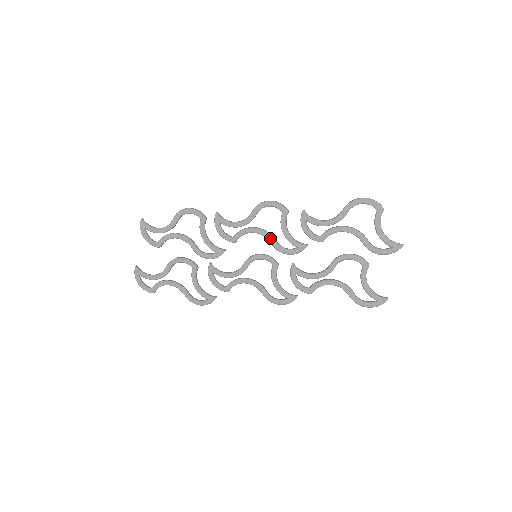
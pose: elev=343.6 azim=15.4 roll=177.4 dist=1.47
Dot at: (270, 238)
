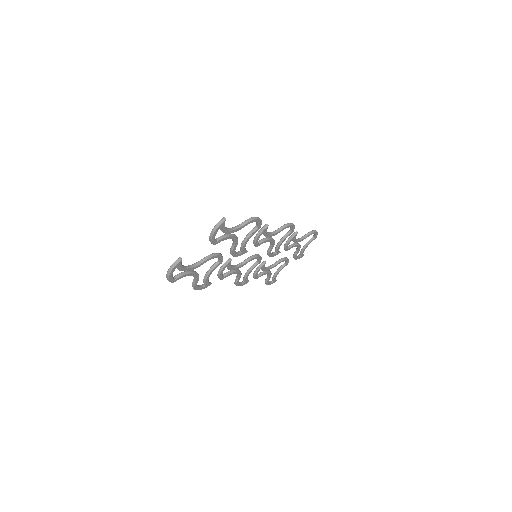
Dot at: occluded
